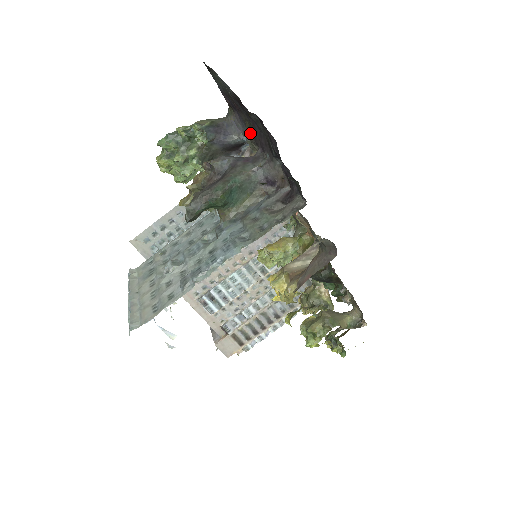
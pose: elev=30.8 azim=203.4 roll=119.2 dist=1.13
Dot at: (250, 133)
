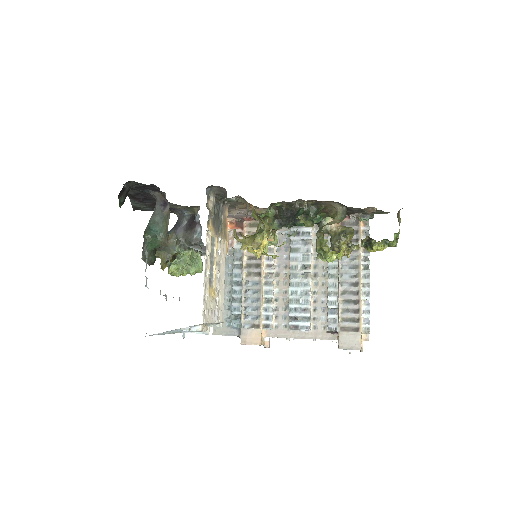
Dot at: occluded
